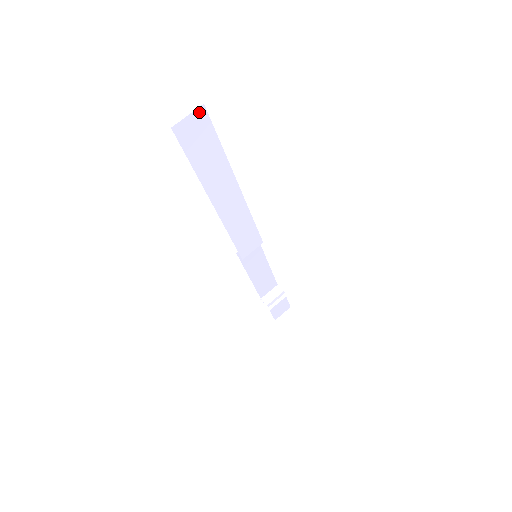
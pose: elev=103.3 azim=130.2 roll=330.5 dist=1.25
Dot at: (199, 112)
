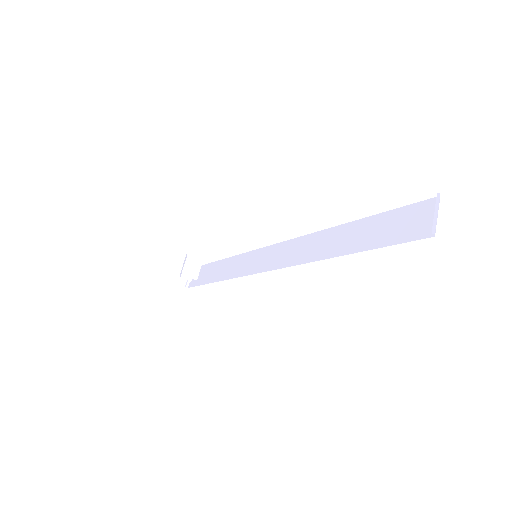
Dot at: occluded
